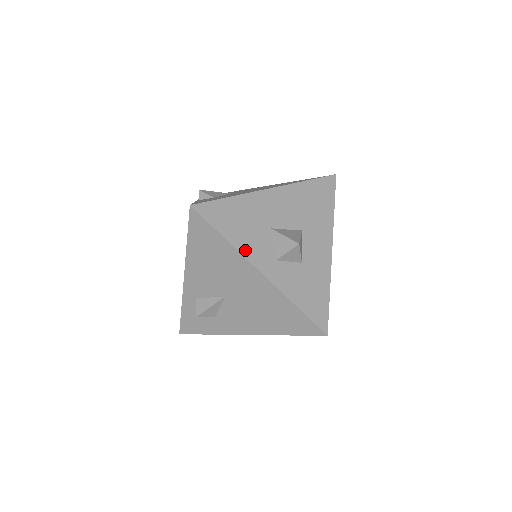
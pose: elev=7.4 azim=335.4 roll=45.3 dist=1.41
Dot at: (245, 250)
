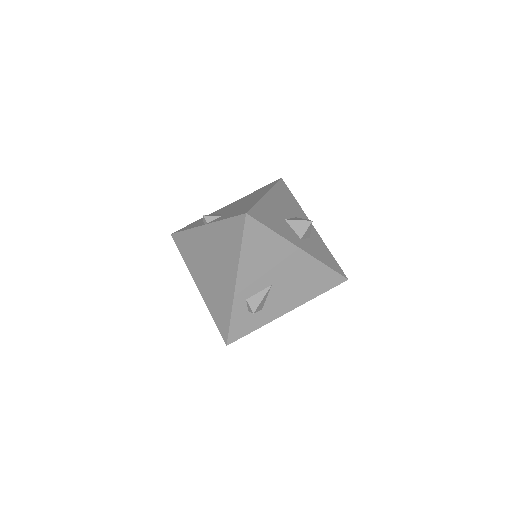
Dot at: (286, 237)
